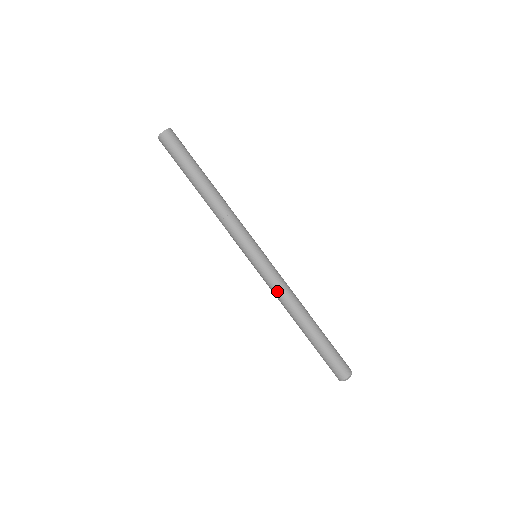
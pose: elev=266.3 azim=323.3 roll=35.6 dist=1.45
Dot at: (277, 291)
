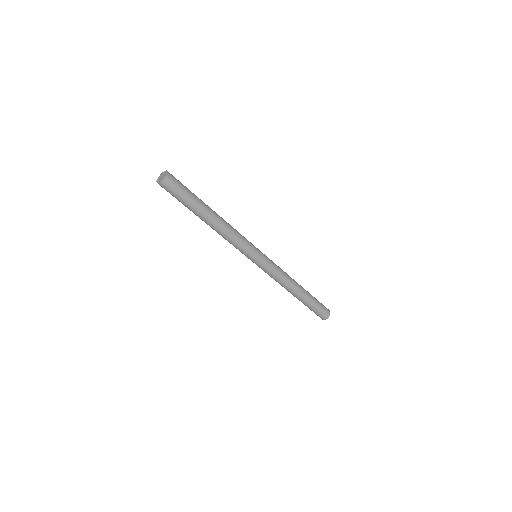
Dot at: (274, 279)
